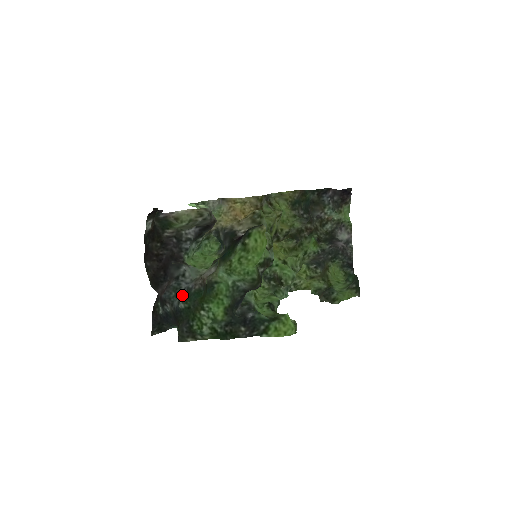
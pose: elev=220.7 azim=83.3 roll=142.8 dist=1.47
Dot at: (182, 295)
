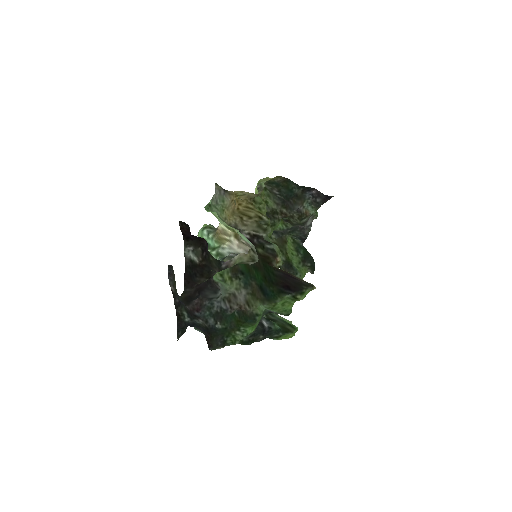
Dot at: (216, 315)
